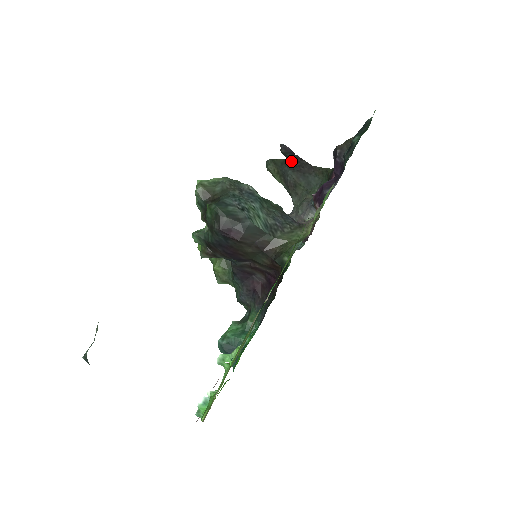
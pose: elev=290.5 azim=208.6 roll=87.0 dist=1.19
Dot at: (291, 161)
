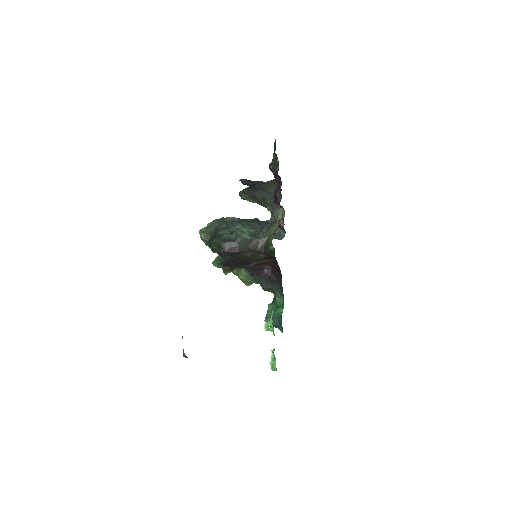
Dot at: (252, 186)
